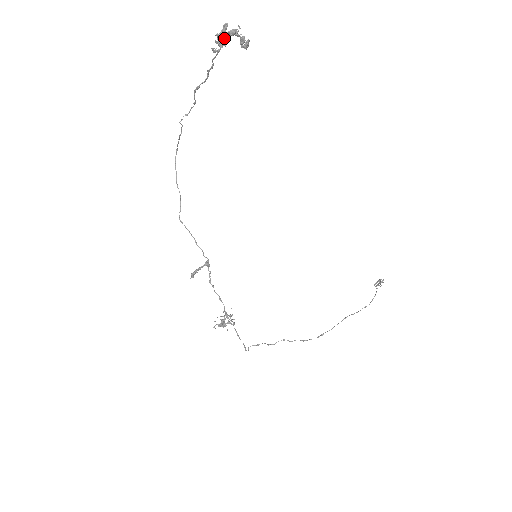
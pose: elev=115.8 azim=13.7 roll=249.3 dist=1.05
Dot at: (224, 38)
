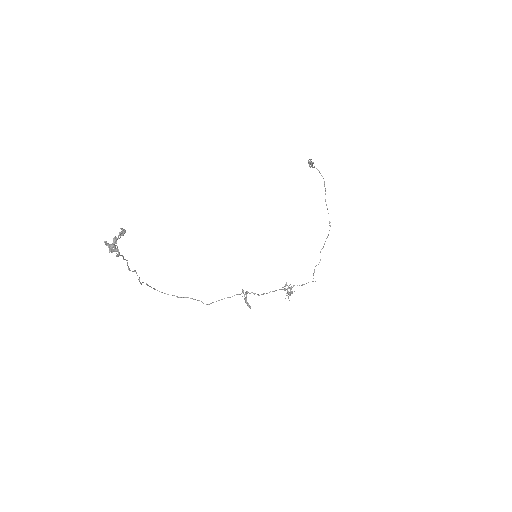
Dot at: (115, 248)
